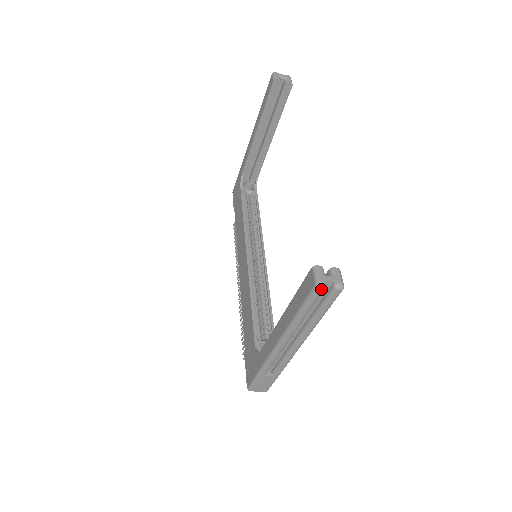
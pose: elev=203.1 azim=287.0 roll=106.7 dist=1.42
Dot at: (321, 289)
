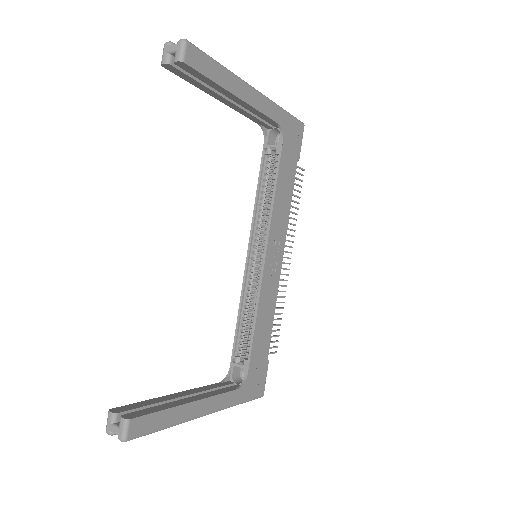
Dot at: (112, 434)
